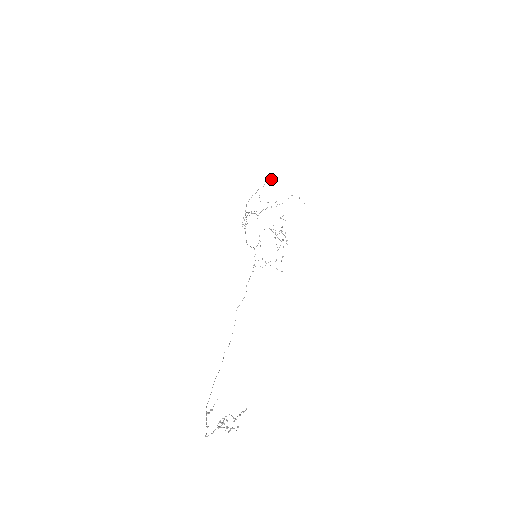
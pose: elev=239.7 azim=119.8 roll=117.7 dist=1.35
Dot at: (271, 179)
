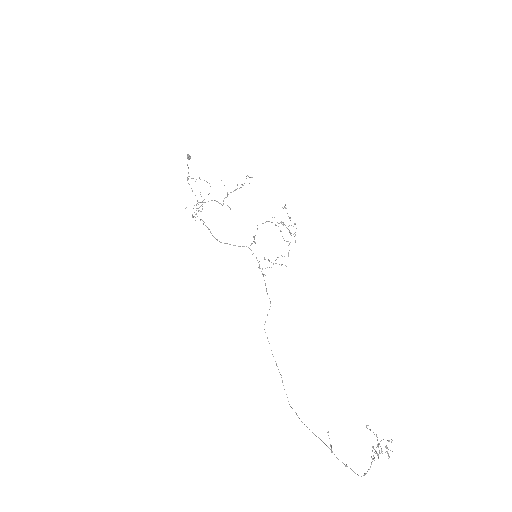
Dot at: occluded
